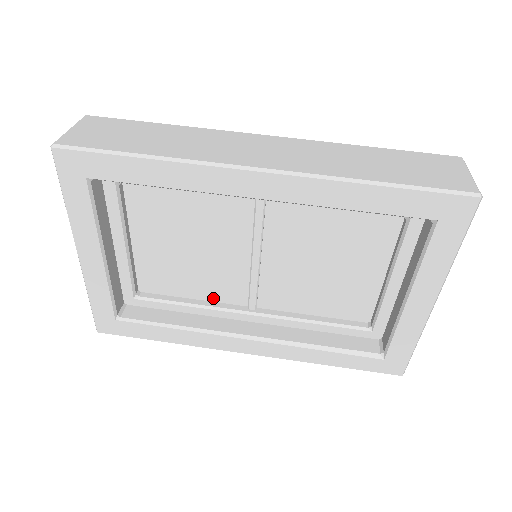
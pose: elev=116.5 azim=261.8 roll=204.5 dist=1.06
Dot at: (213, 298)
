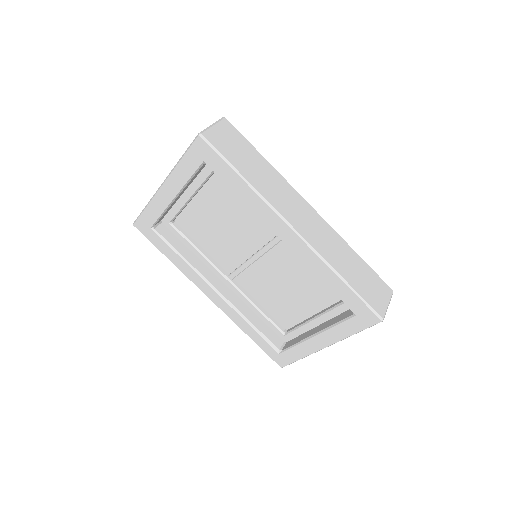
Dot at: (214, 256)
